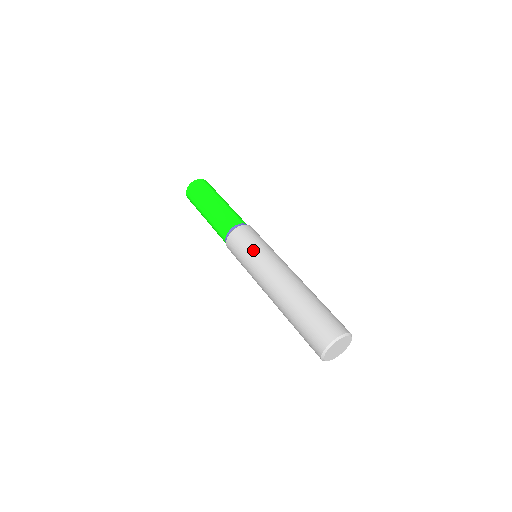
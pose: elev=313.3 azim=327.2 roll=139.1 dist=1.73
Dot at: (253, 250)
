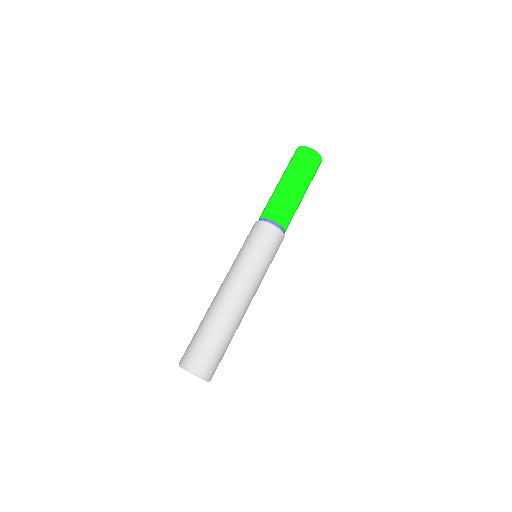
Dot at: (239, 251)
